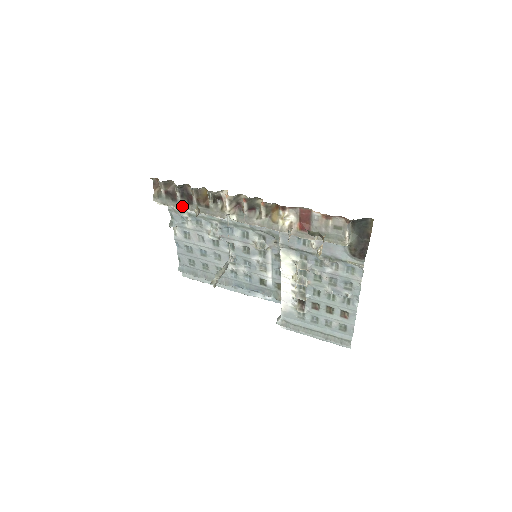
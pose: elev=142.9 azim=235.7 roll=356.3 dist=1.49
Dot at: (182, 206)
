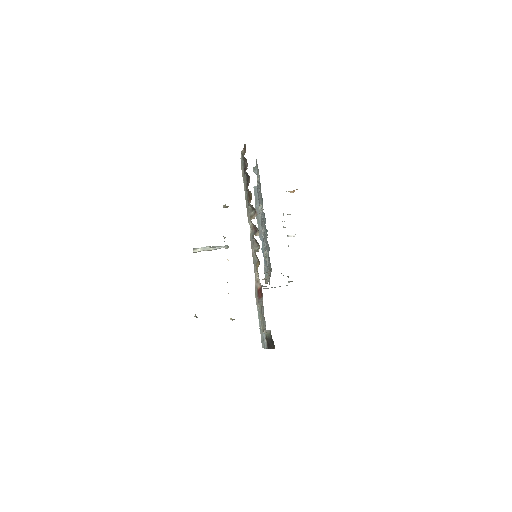
Dot at: (244, 181)
